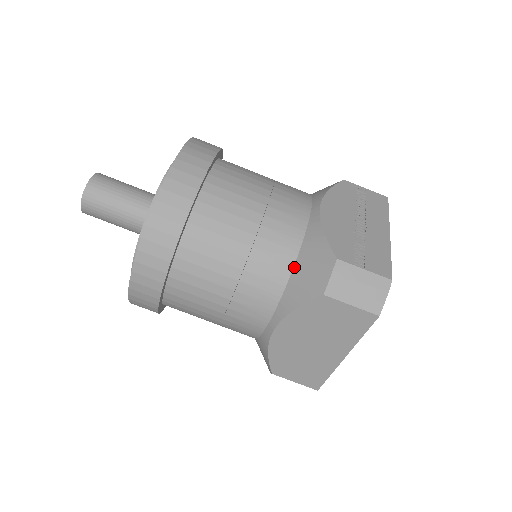
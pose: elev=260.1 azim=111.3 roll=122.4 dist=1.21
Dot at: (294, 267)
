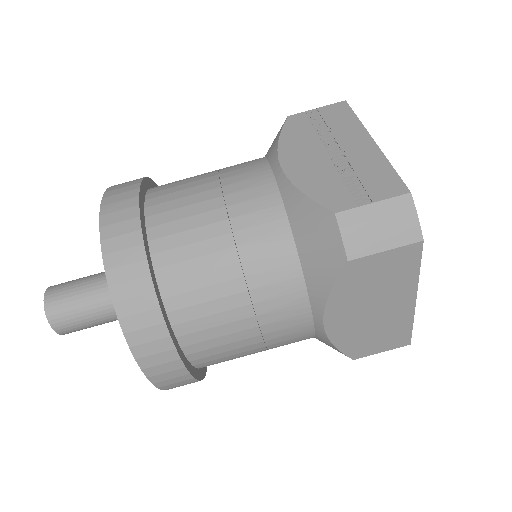
Dot at: (297, 250)
